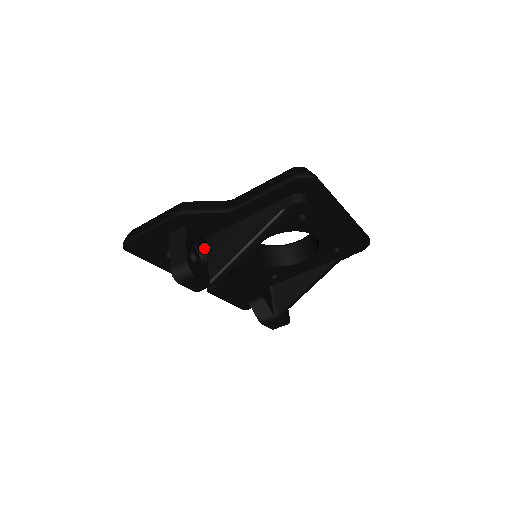
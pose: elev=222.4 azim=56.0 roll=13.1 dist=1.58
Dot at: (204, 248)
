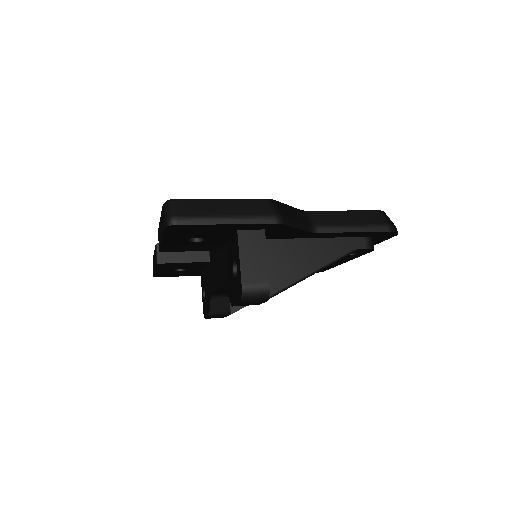
Dot at: occluded
